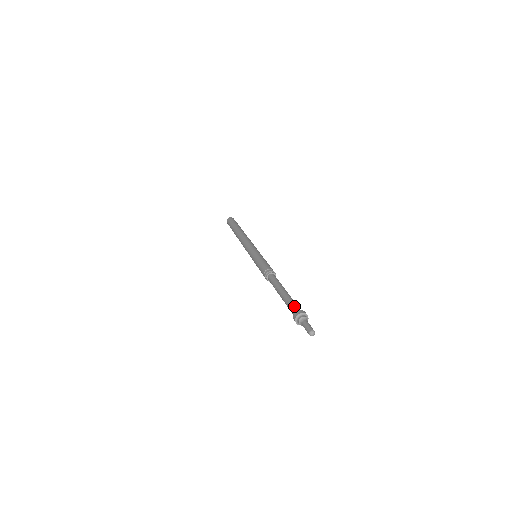
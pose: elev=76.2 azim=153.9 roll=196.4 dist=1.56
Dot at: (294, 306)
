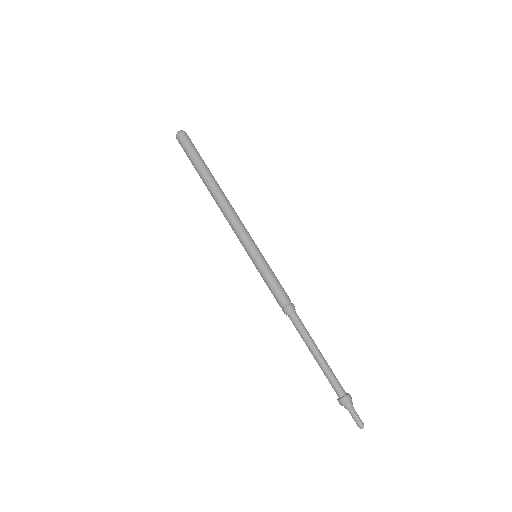
Dot at: (339, 383)
